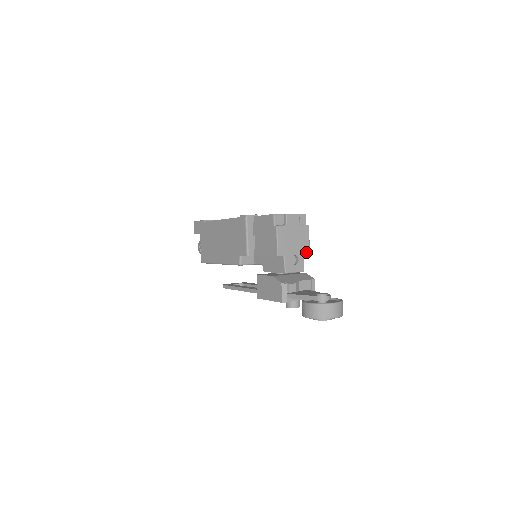
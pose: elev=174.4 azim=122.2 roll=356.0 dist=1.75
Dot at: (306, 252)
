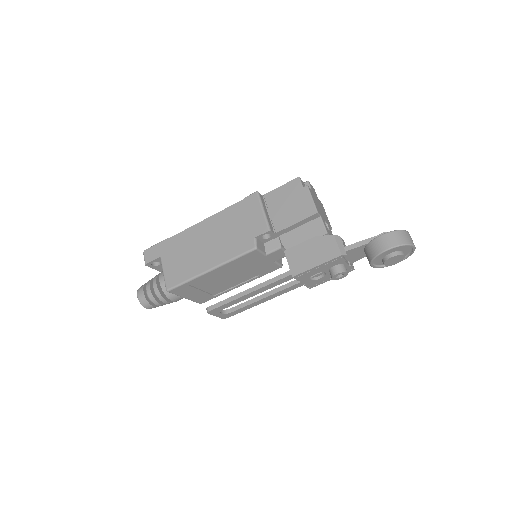
Dot at: (330, 225)
